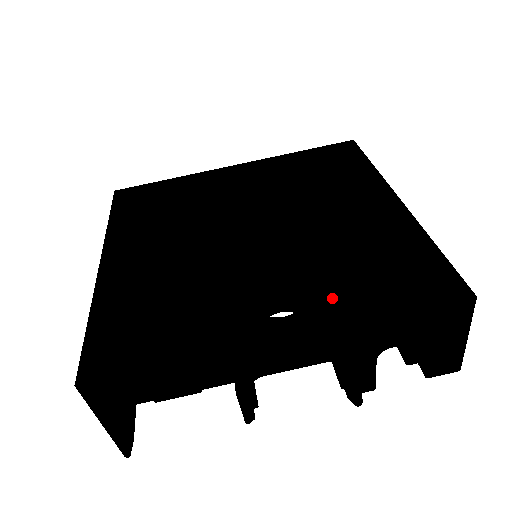
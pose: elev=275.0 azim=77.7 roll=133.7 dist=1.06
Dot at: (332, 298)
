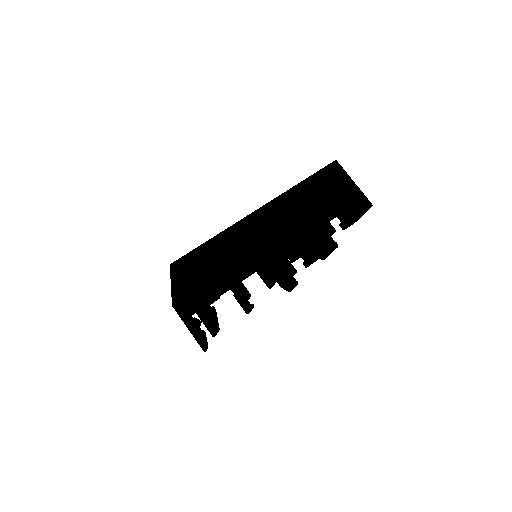
Dot at: occluded
